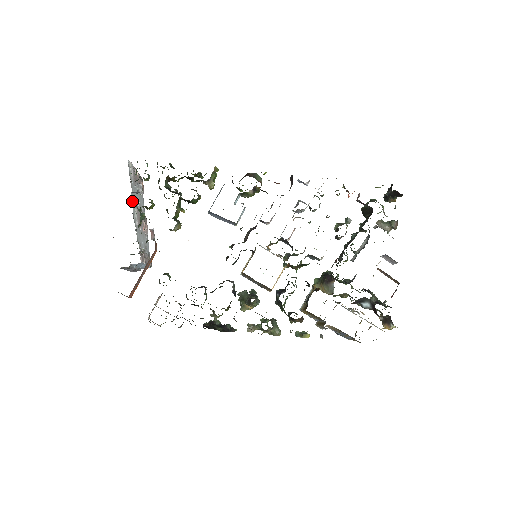
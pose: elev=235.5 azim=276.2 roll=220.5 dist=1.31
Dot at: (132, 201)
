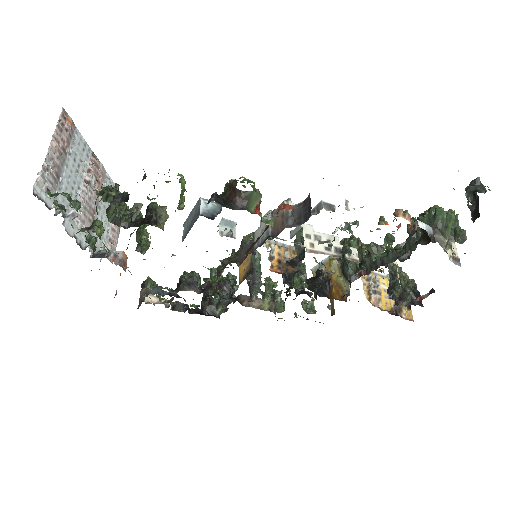
Dot at: (70, 228)
